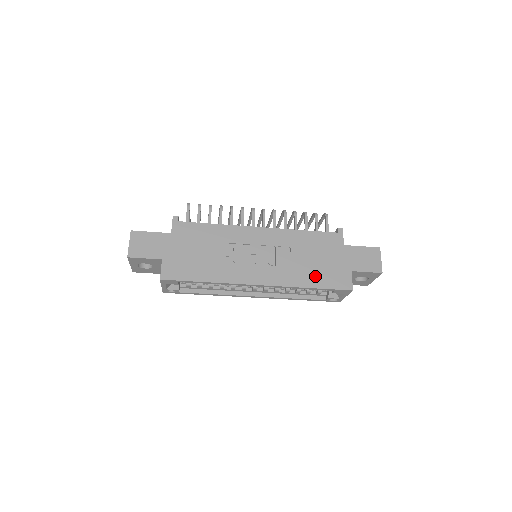
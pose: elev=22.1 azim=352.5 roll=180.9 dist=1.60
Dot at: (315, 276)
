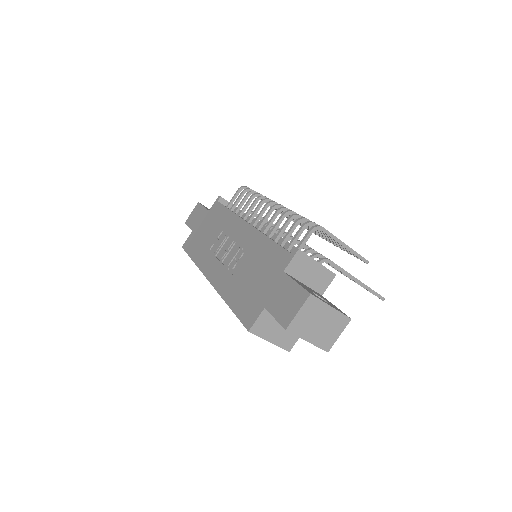
Dot at: (239, 295)
